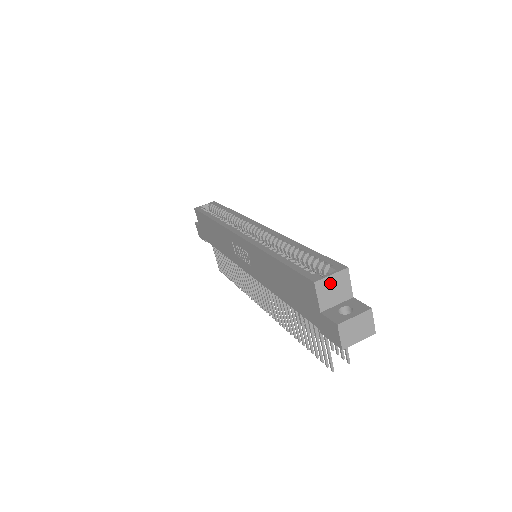
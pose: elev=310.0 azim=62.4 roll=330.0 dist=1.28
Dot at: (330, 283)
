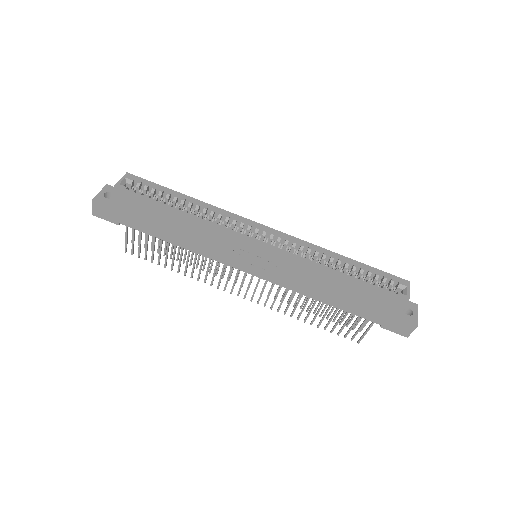
Dot at: occluded
